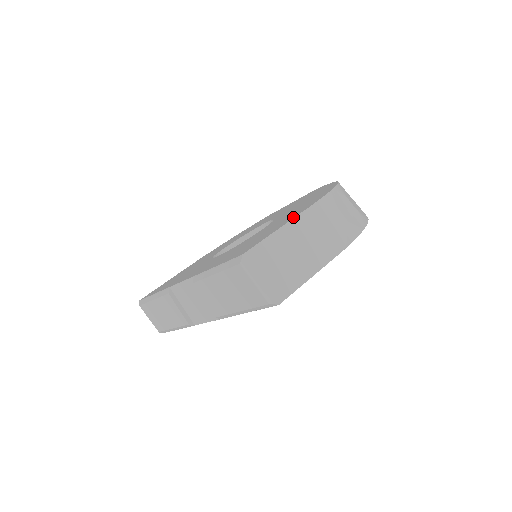
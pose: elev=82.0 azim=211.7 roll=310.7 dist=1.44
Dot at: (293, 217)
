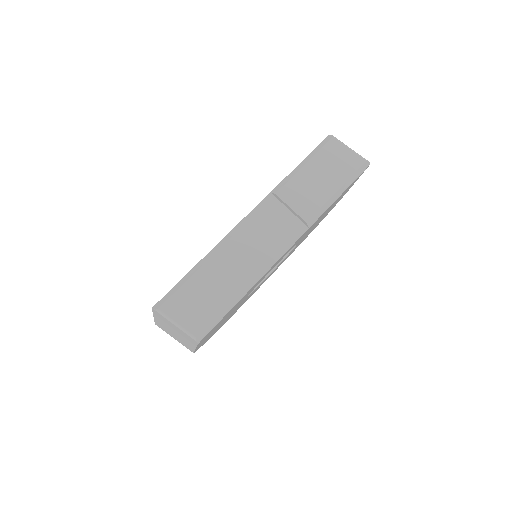
Dot at: occluded
